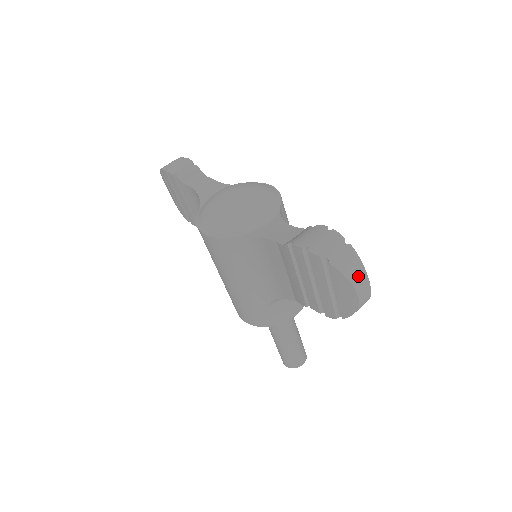
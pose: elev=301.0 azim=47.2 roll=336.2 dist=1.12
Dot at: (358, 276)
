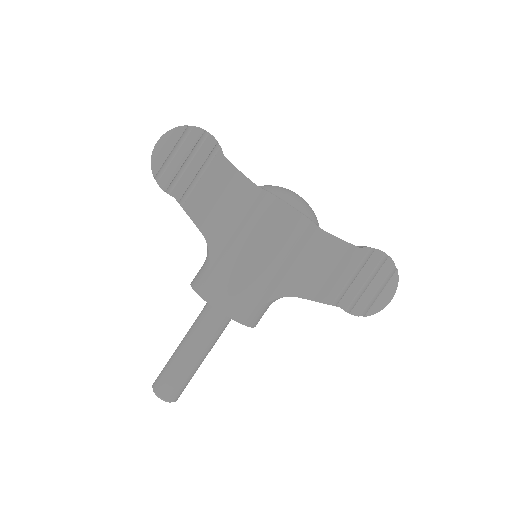
Dot at: occluded
